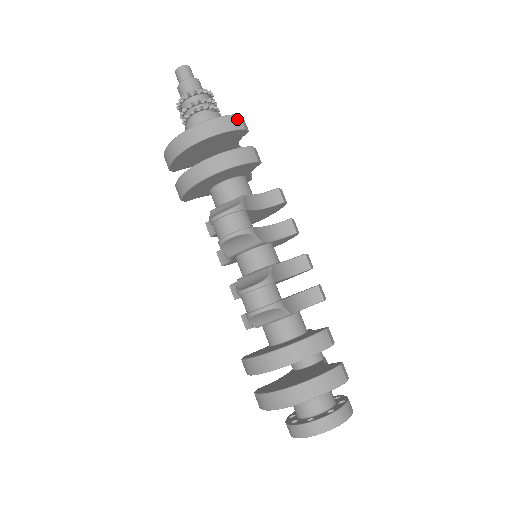
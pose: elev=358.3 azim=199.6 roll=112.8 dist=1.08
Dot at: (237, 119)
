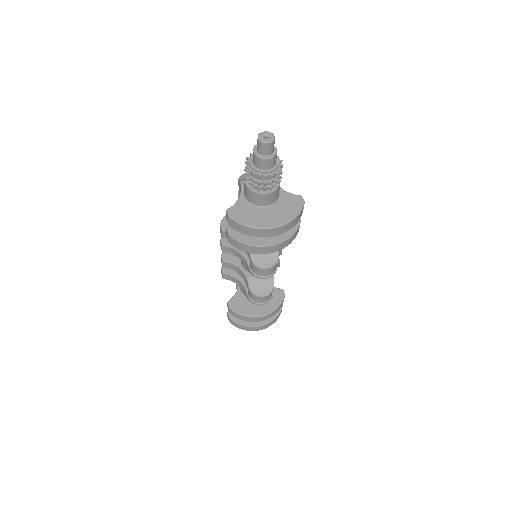
Dot at: (303, 208)
